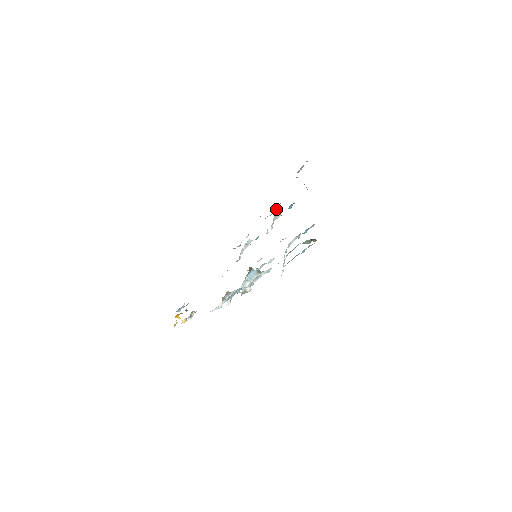
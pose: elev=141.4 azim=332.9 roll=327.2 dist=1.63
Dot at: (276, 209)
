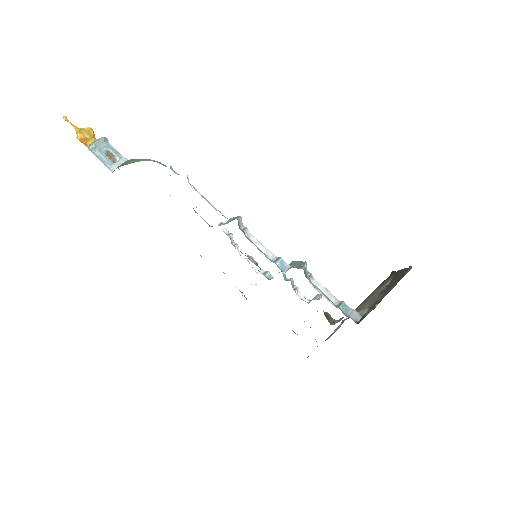
Dot at: occluded
